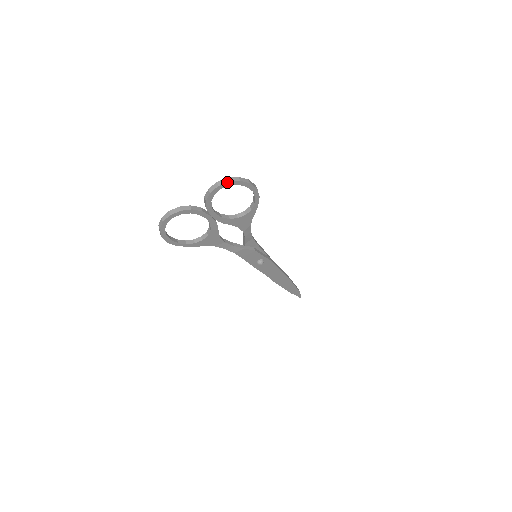
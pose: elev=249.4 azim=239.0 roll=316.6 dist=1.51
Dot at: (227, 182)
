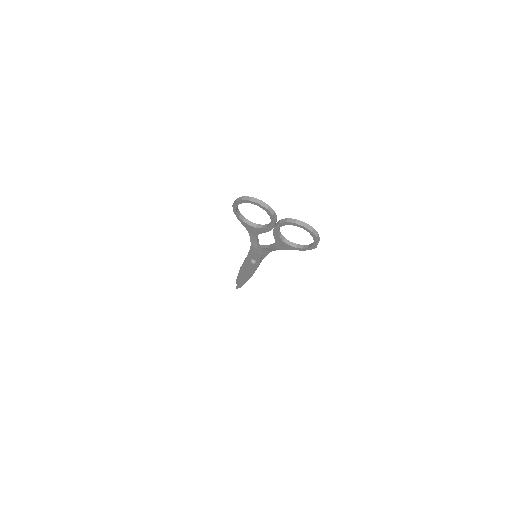
Dot at: (311, 231)
